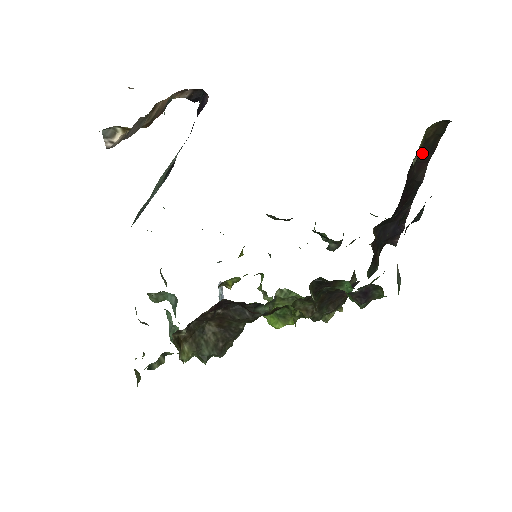
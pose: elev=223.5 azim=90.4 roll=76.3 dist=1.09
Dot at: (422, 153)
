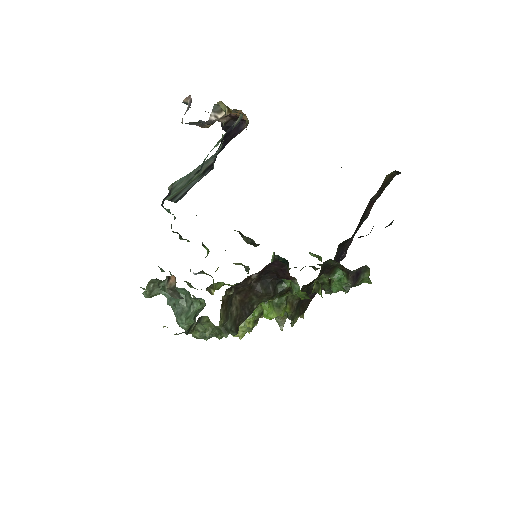
Dot at: (376, 194)
